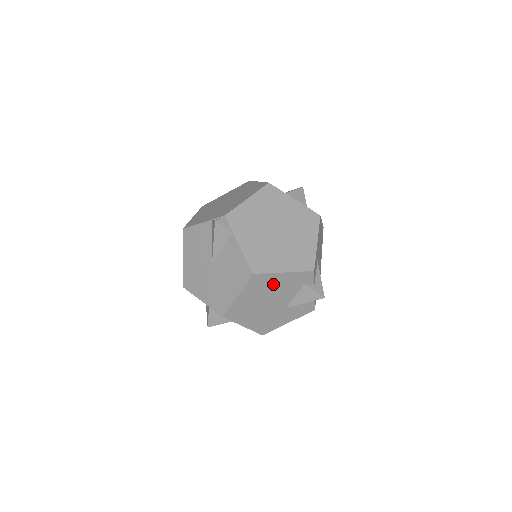
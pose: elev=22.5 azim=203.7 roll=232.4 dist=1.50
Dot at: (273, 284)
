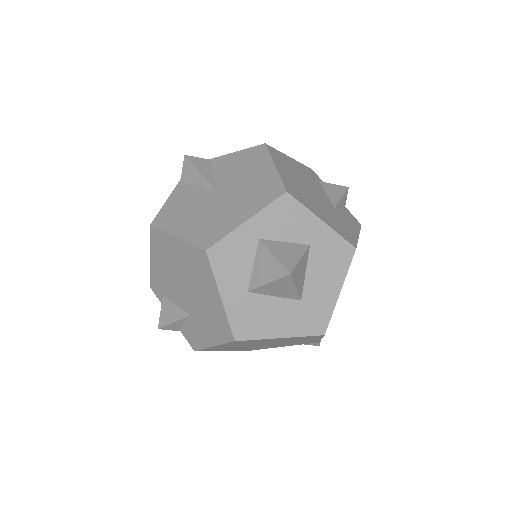
Dot at: (294, 168)
